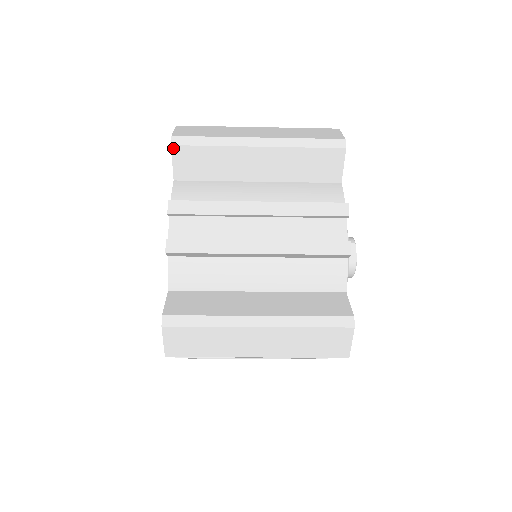
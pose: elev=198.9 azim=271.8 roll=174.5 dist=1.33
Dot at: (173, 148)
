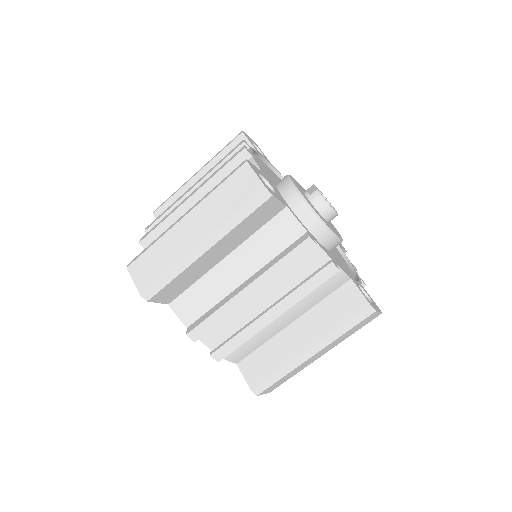
Dot at: (155, 214)
